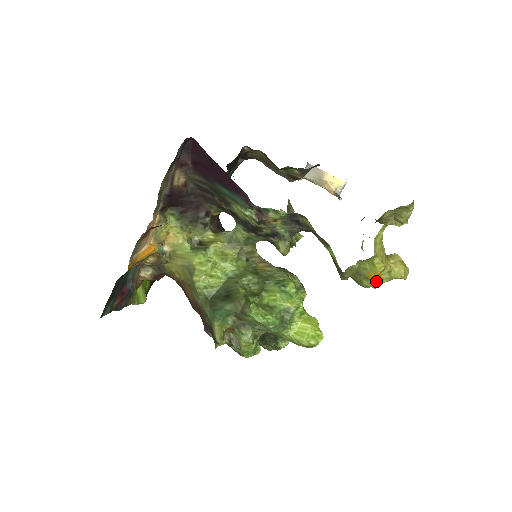
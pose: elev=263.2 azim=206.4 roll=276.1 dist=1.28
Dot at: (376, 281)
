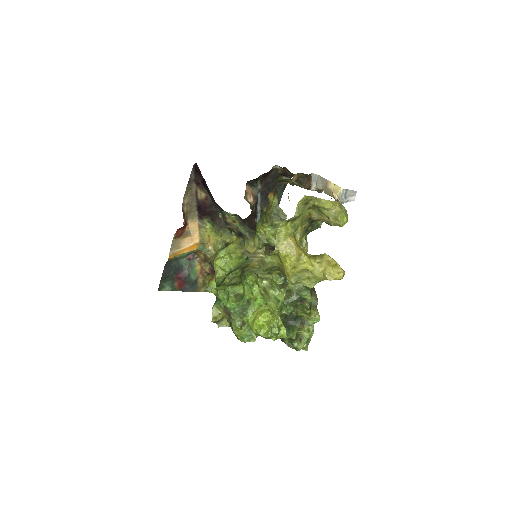
Dot at: (304, 279)
